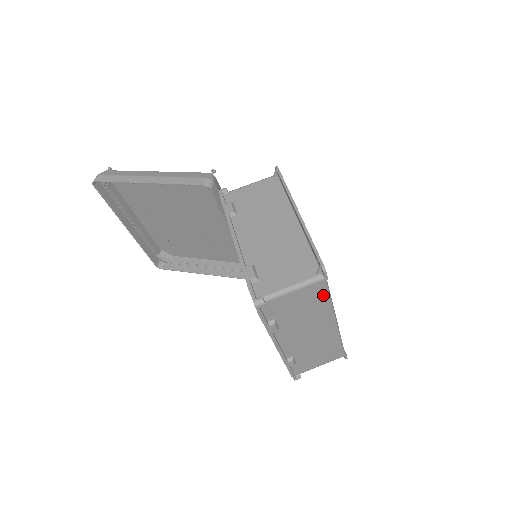
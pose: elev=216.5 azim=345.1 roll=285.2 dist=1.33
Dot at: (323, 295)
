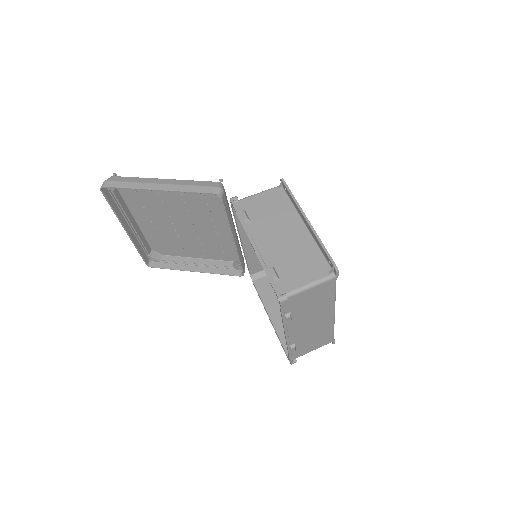
Dot at: (331, 291)
